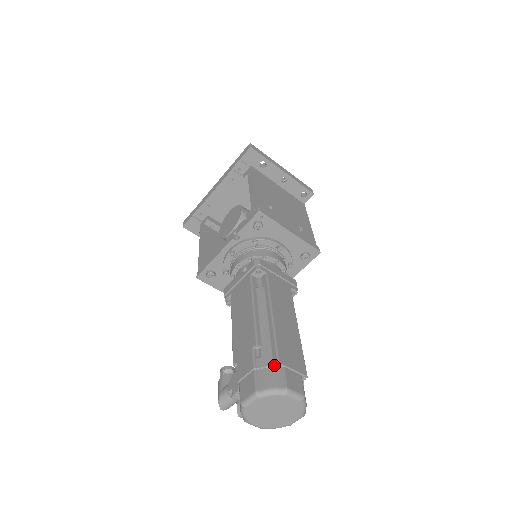
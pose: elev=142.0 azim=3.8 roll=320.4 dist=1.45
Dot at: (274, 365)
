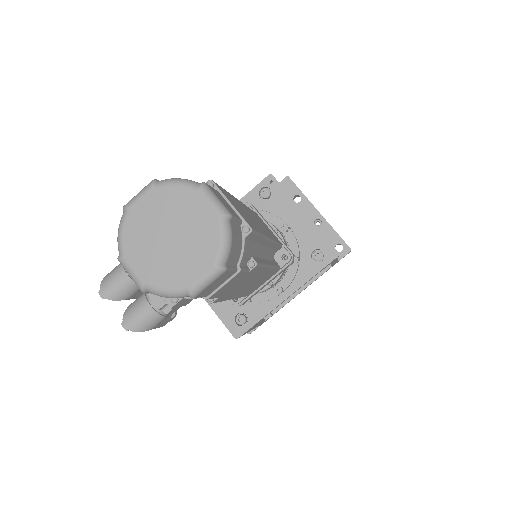
Dot at: occluded
